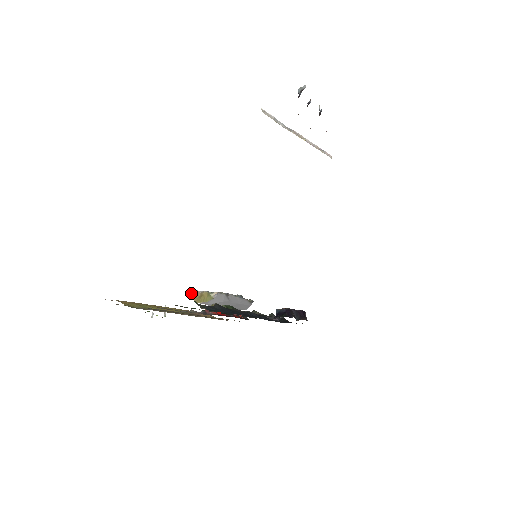
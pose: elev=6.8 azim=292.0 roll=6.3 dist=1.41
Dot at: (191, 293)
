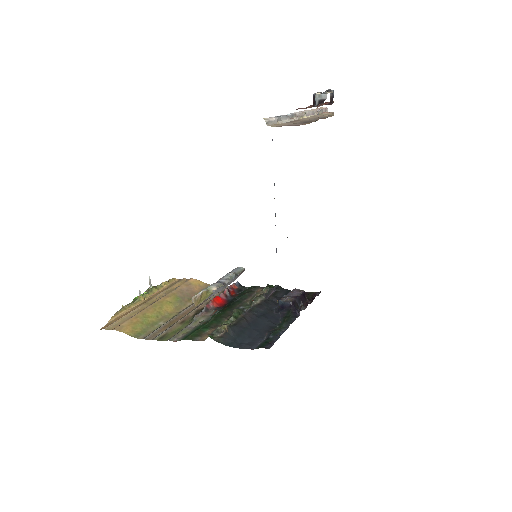
Dot at: (192, 301)
